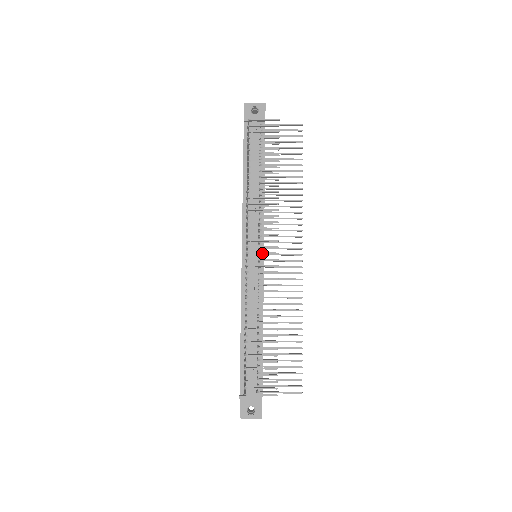
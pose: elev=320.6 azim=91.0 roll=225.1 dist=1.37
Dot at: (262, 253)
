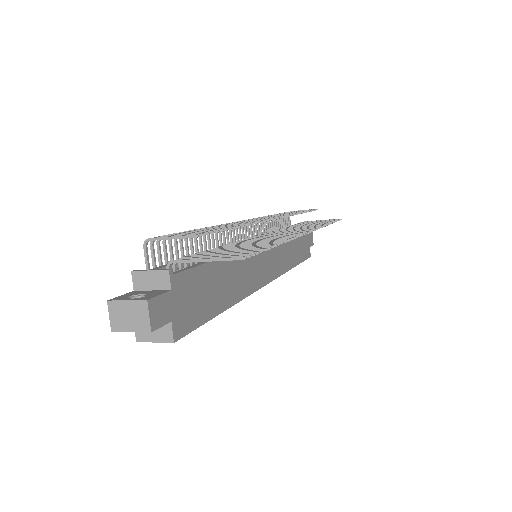
Dot at: occluded
